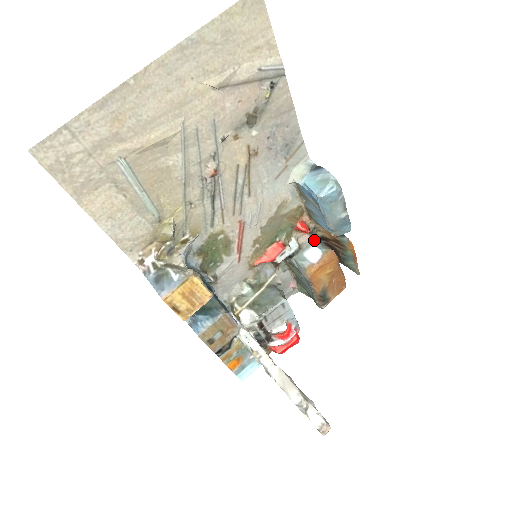
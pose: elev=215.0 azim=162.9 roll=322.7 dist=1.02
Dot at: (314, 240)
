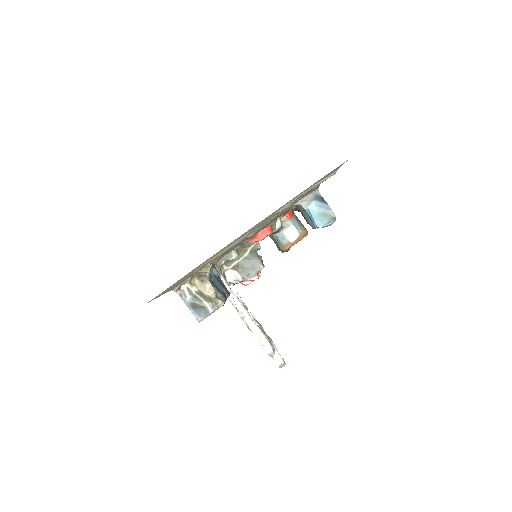
Dot at: (294, 219)
